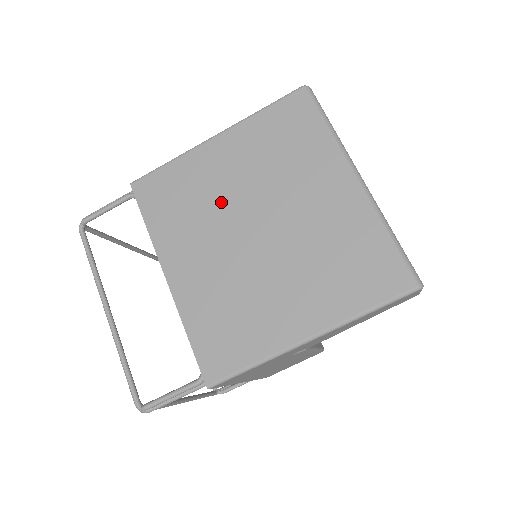
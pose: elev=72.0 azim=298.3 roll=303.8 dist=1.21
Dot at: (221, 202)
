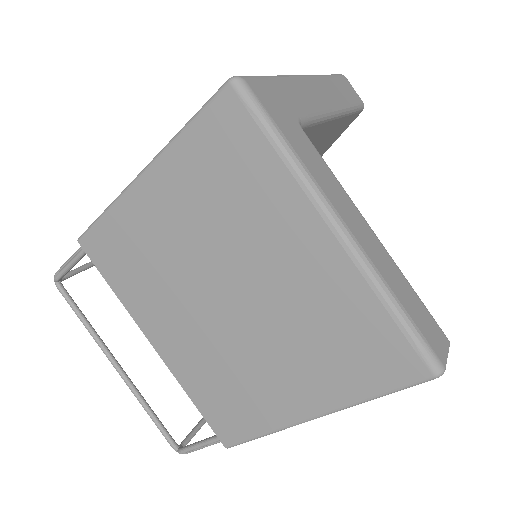
Dot at: (177, 264)
